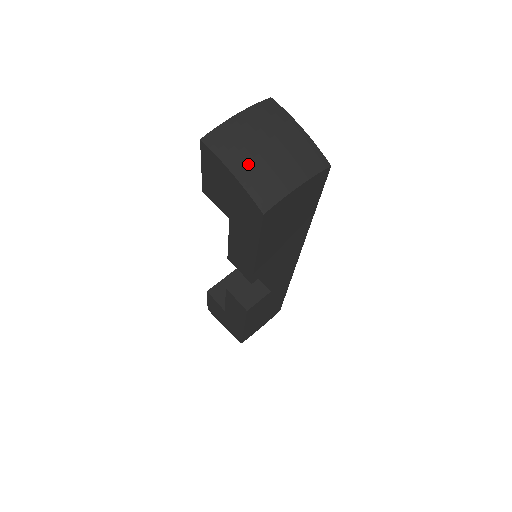
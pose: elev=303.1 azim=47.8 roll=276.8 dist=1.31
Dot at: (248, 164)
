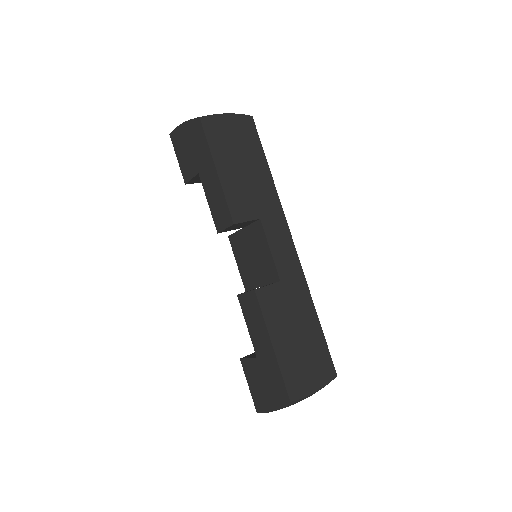
Dot at: occluded
